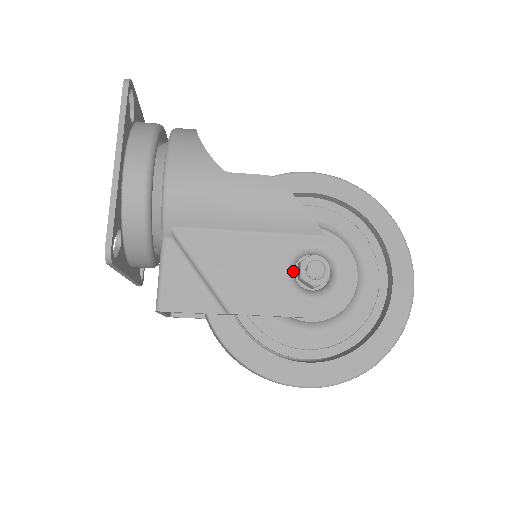
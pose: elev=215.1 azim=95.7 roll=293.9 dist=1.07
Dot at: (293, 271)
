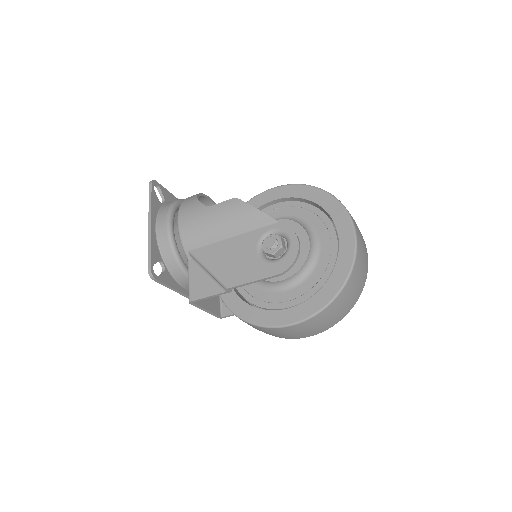
Dot at: (262, 251)
